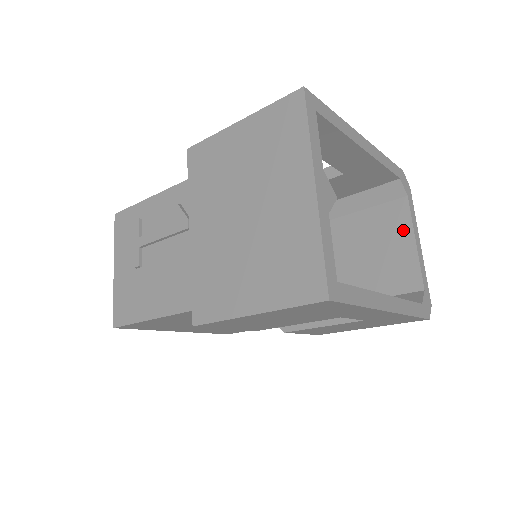
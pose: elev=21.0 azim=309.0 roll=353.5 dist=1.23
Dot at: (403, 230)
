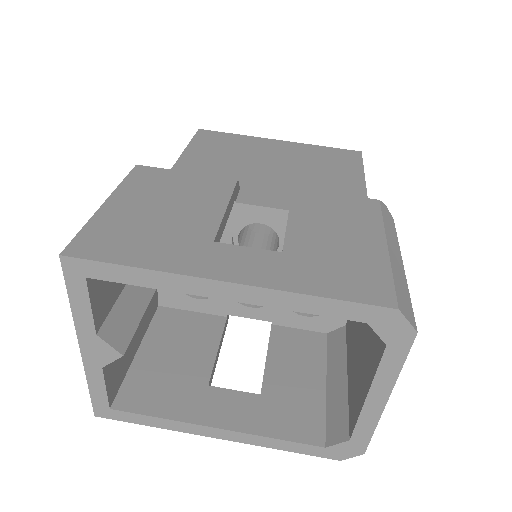
Dot at: (370, 370)
